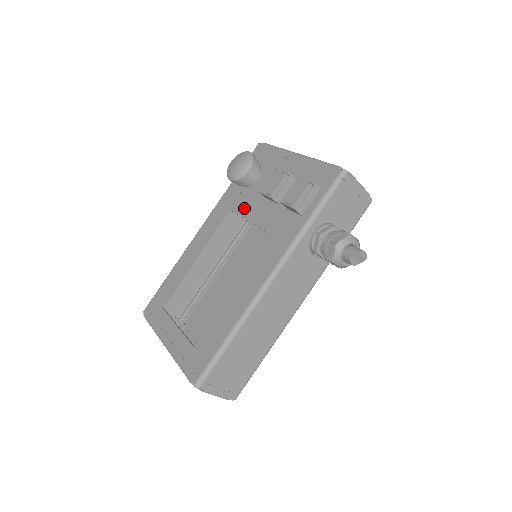
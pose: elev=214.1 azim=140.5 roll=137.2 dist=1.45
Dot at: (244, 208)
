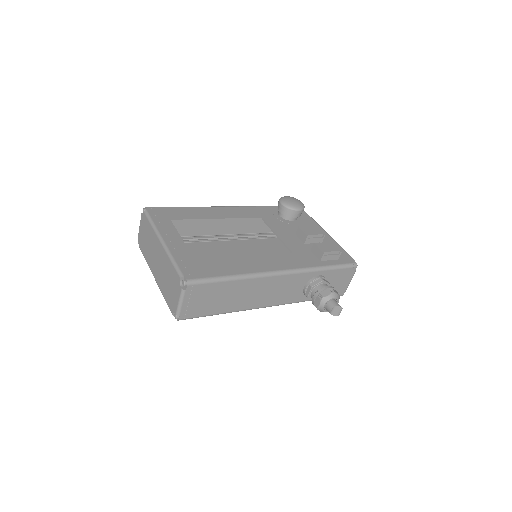
Dot at: (275, 225)
